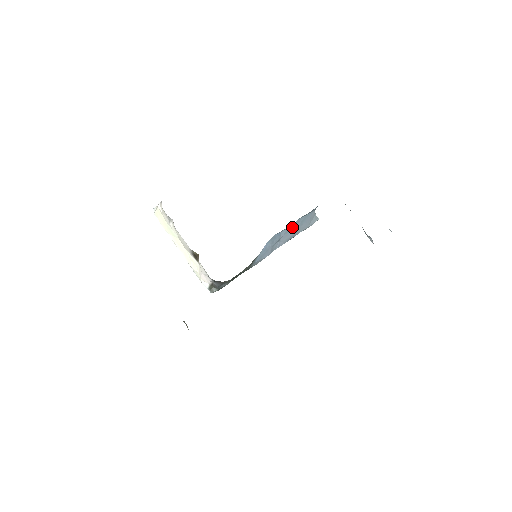
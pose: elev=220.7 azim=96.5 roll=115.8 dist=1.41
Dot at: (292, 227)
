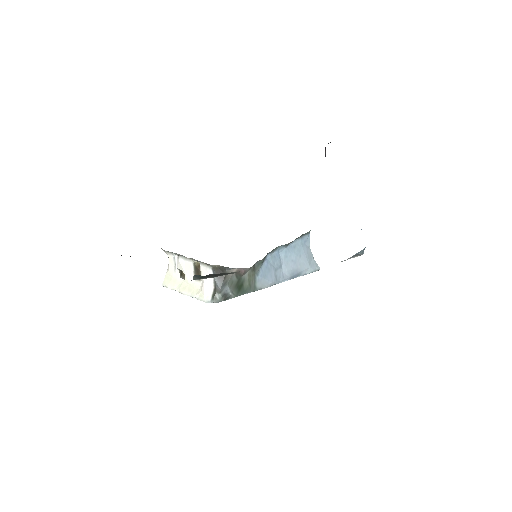
Dot at: (290, 252)
